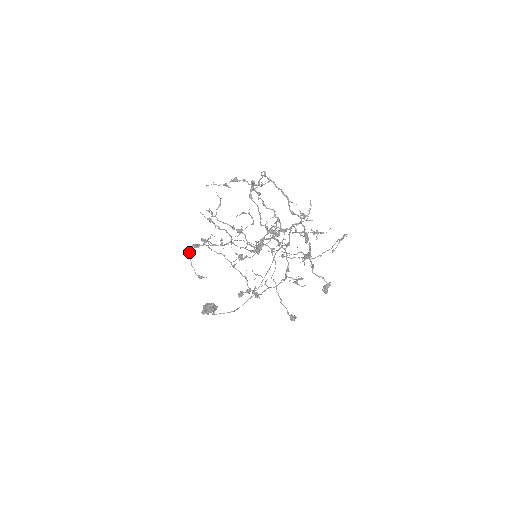
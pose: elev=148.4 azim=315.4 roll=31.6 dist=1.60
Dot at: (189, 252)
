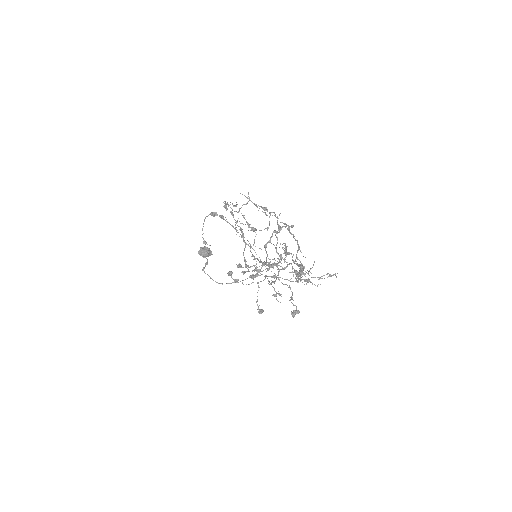
Dot at: (205, 218)
